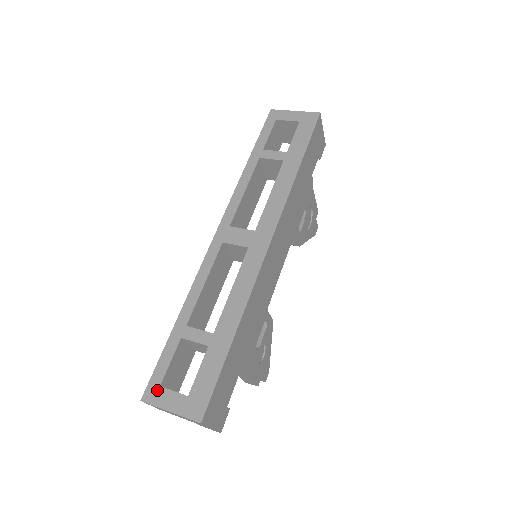
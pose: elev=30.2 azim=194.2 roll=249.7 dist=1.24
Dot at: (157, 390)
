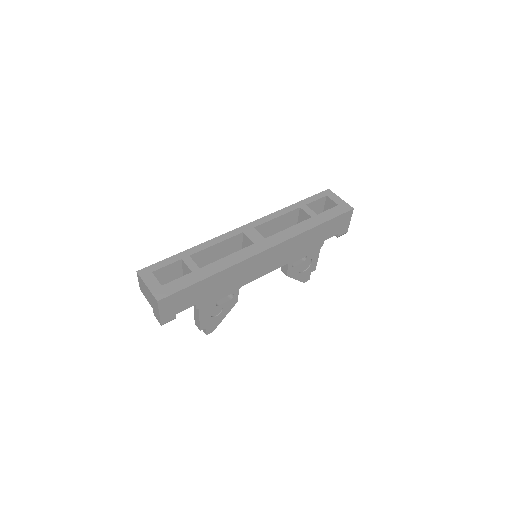
Dot at: (149, 273)
